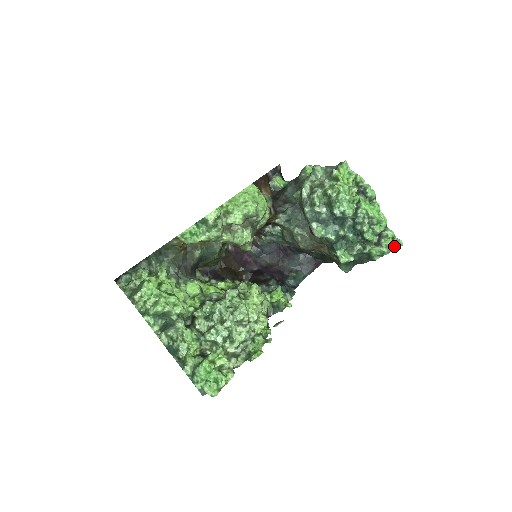
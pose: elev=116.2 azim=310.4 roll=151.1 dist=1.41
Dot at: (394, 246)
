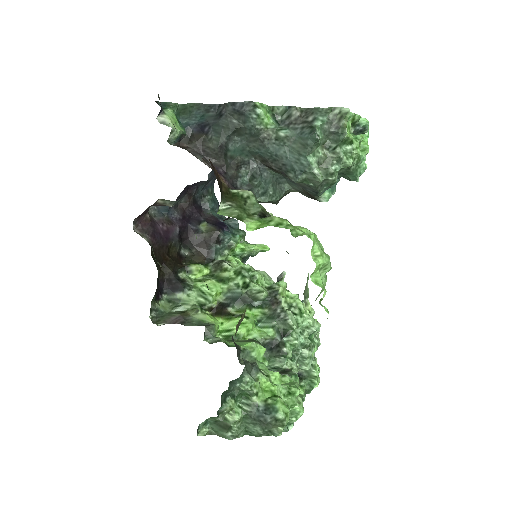
Dot at: occluded
